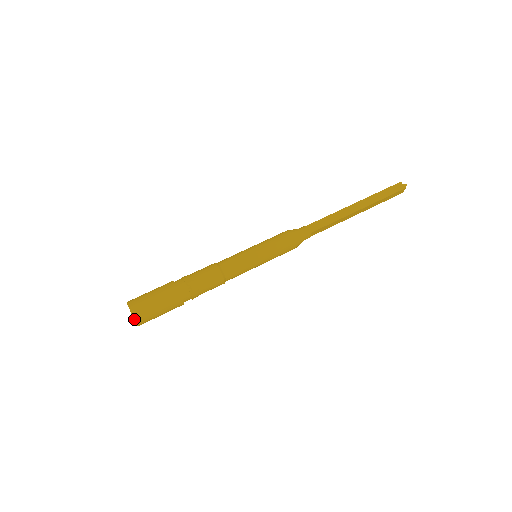
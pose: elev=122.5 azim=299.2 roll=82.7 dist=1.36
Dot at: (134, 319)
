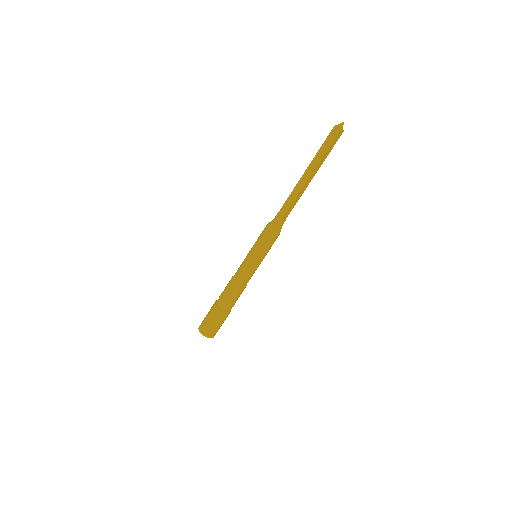
Dot at: occluded
